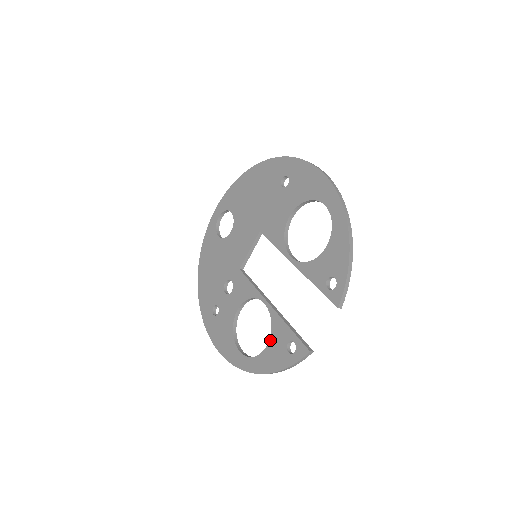
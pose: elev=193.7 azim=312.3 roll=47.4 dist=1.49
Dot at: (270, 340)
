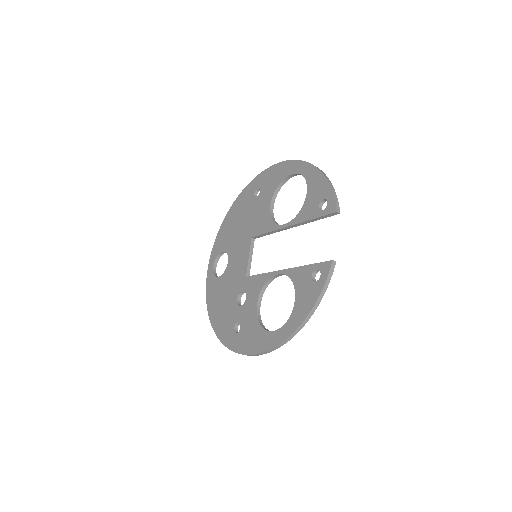
Dot at: (296, 291)
